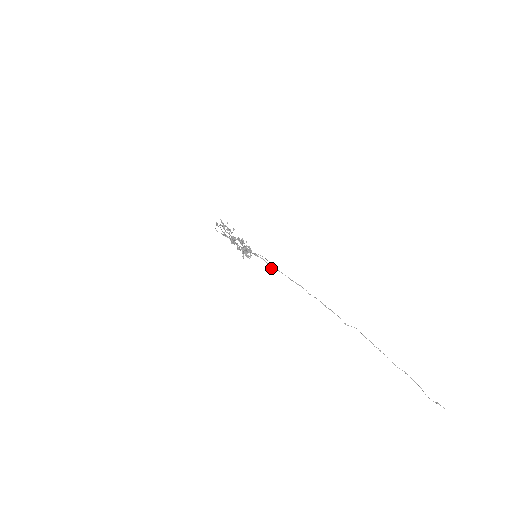
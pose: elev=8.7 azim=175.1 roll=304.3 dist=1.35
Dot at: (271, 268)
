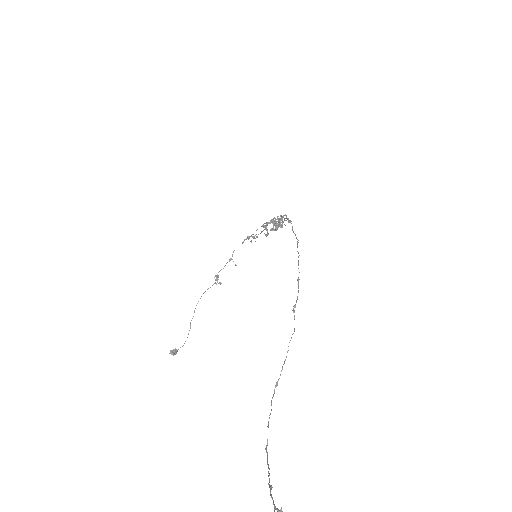
Dot at: (176, 352)
